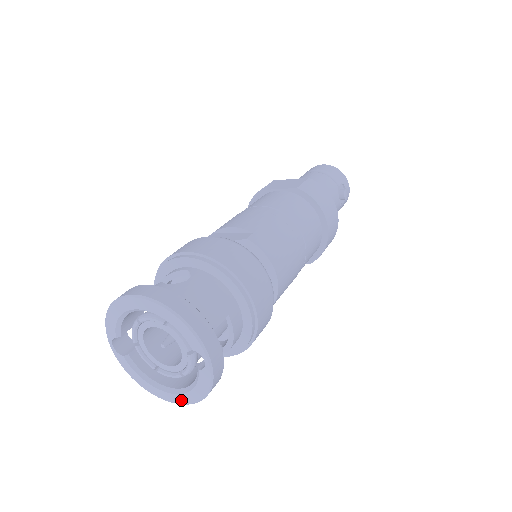
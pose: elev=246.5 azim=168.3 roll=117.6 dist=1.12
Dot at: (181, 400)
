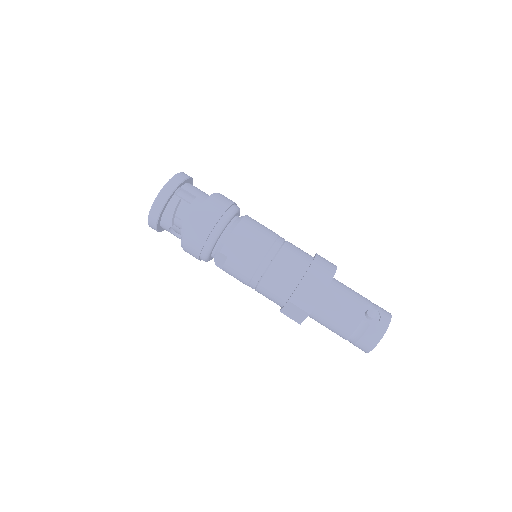
Dot at: occluded
